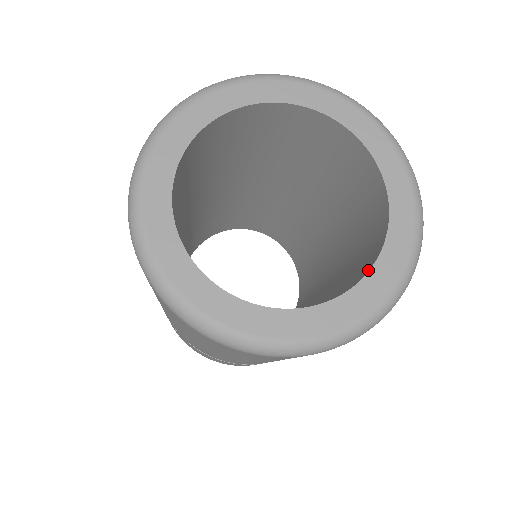
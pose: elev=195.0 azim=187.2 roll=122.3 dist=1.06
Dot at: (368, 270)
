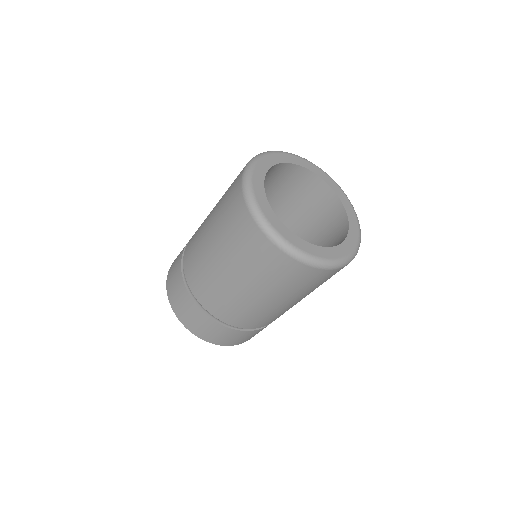
Dot at: (339, 244)
